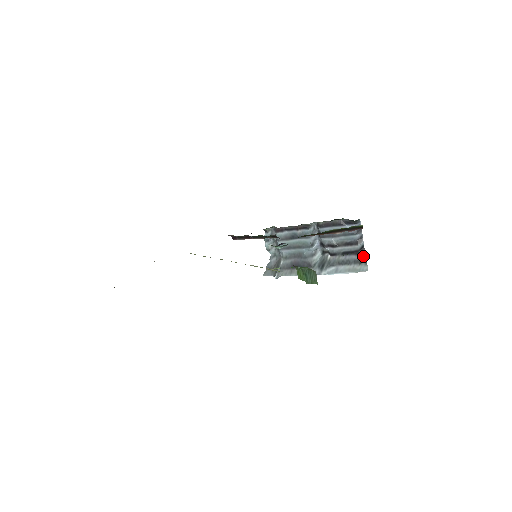
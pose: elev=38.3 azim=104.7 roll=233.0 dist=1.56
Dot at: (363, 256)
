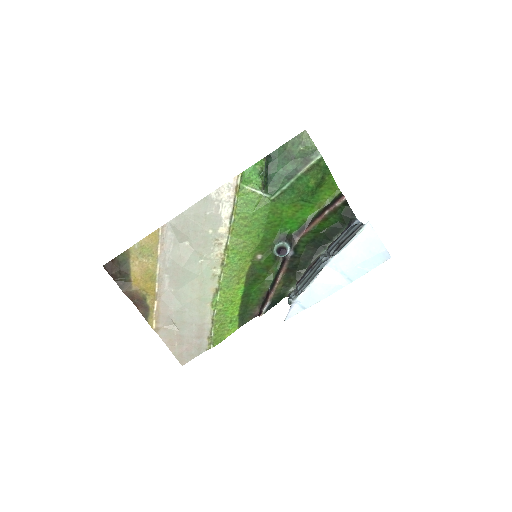
Dot at: occluded
